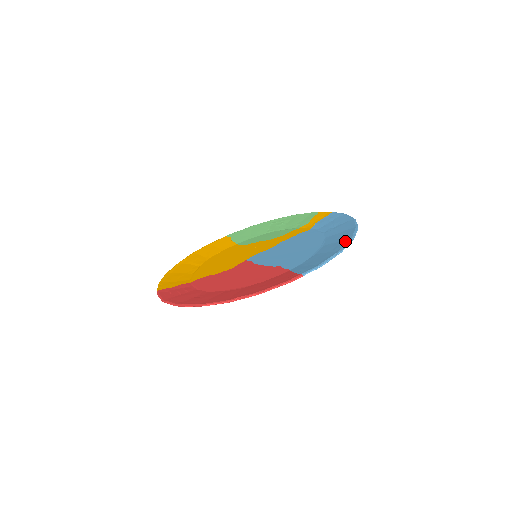
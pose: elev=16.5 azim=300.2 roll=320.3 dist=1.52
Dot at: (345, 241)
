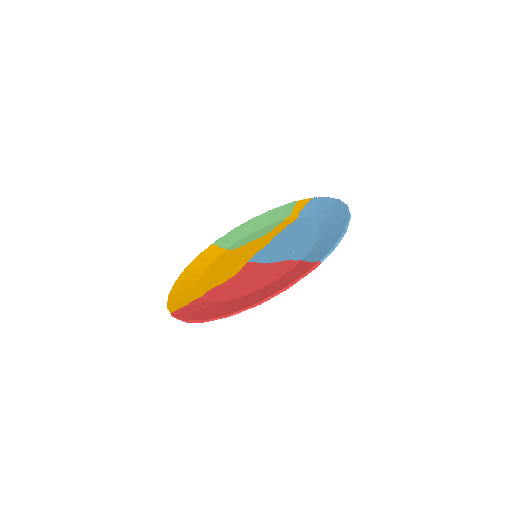
Dot at: (343, 221)
